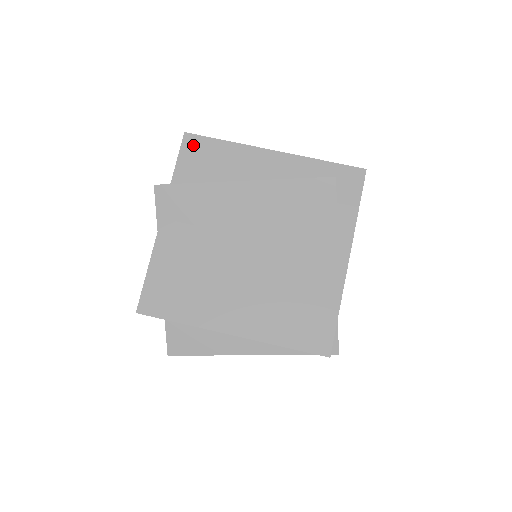
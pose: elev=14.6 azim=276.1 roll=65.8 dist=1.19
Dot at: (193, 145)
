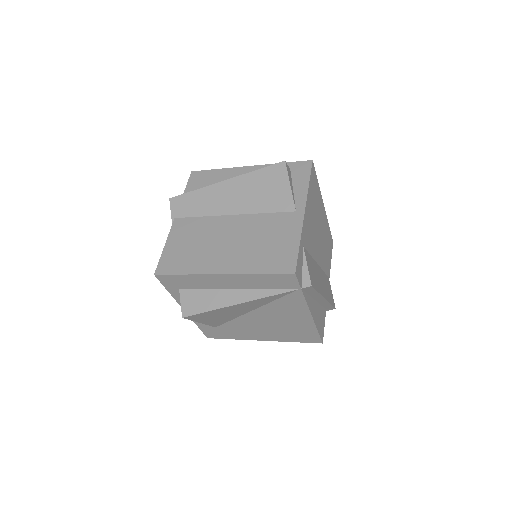
Dot at: (197, 176)
